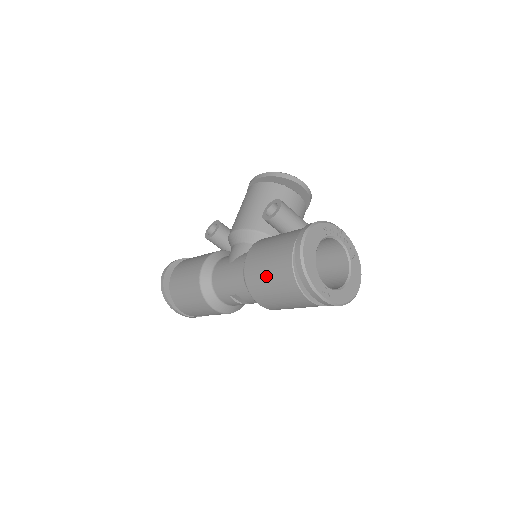
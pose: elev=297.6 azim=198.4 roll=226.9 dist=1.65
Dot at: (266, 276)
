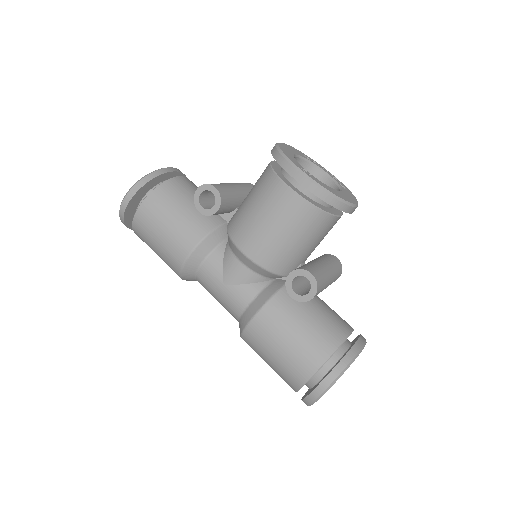
Dot at: (267, 361)
